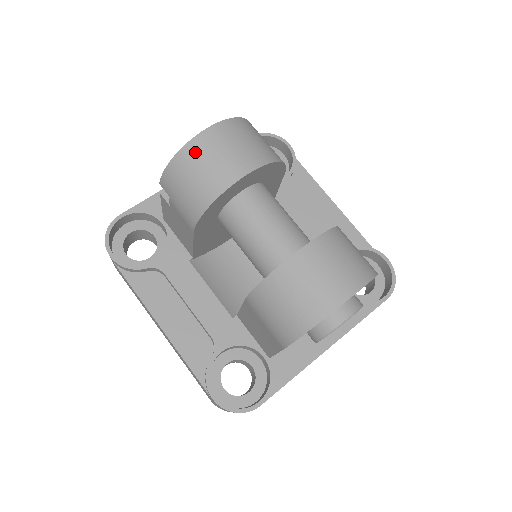
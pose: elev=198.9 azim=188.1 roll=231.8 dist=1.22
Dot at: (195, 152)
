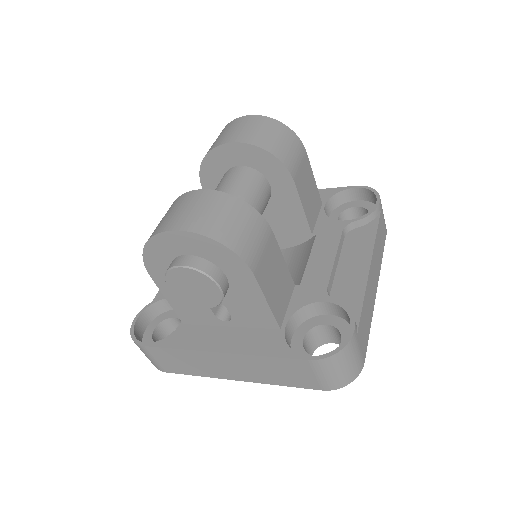
Dot at: (225, 128)
